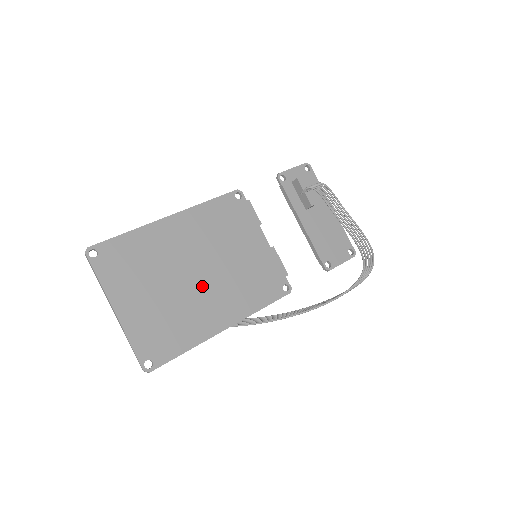
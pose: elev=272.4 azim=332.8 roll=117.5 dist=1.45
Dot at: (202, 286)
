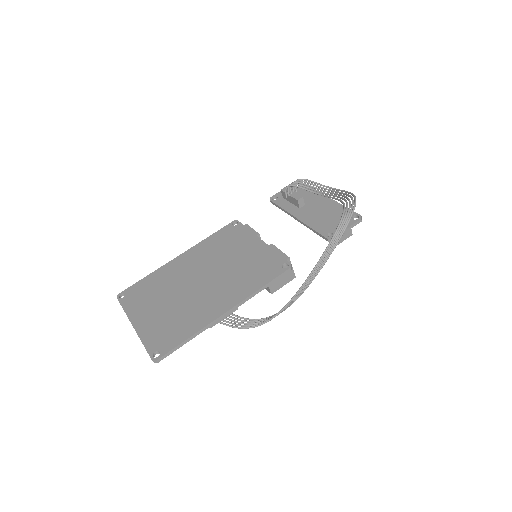
Dot at: (204, 289)
